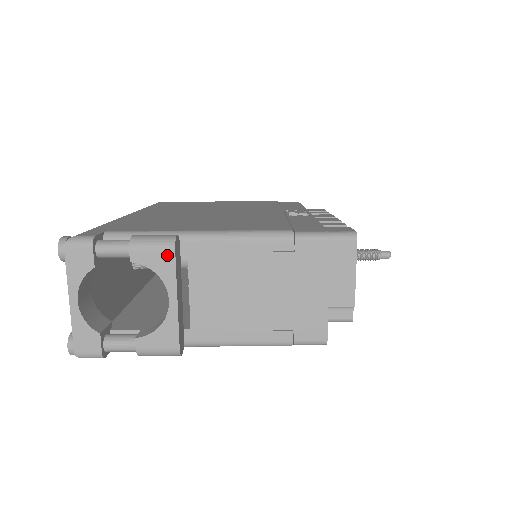
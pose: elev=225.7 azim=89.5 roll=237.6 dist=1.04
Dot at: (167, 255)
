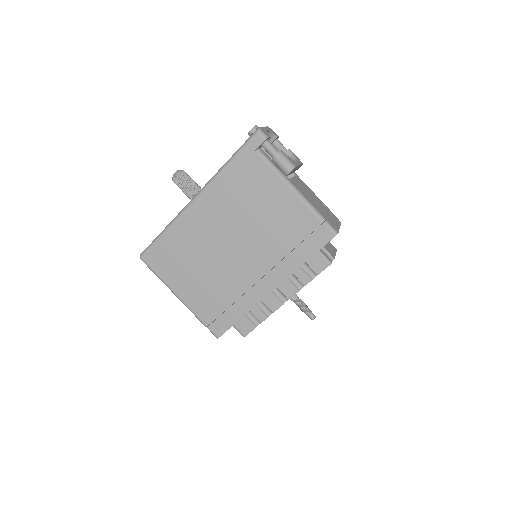
Dot at: (300, 161)
